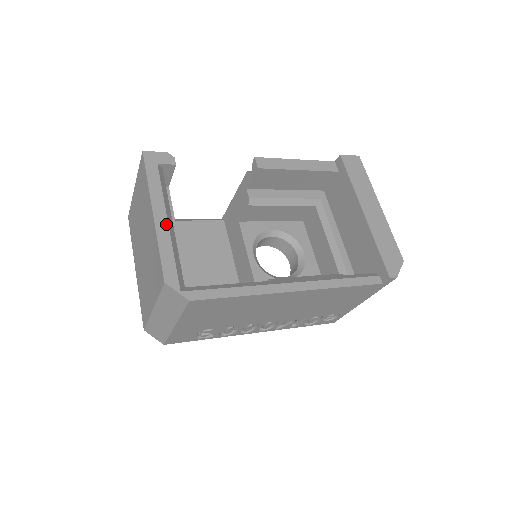
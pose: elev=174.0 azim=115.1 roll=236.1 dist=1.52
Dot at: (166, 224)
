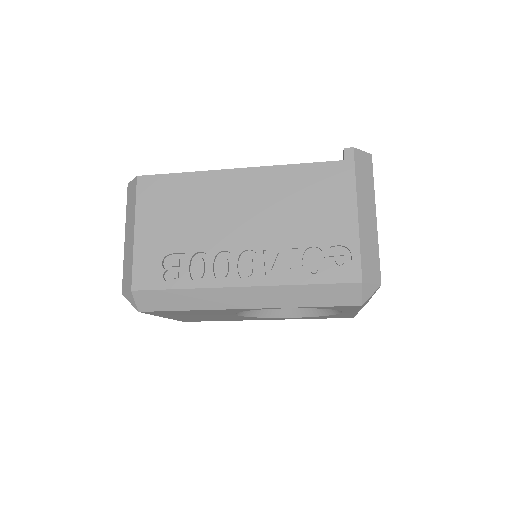
Dot at: occluded
